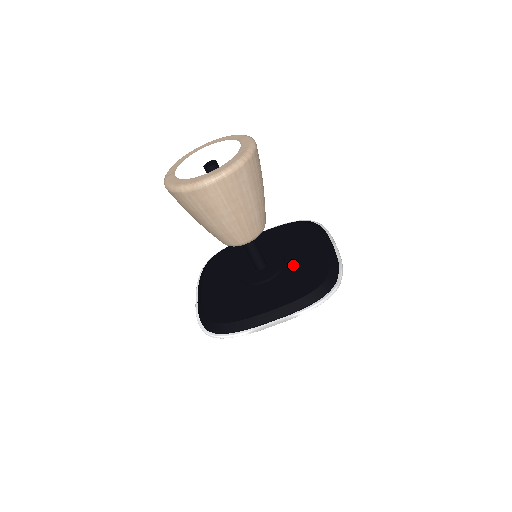
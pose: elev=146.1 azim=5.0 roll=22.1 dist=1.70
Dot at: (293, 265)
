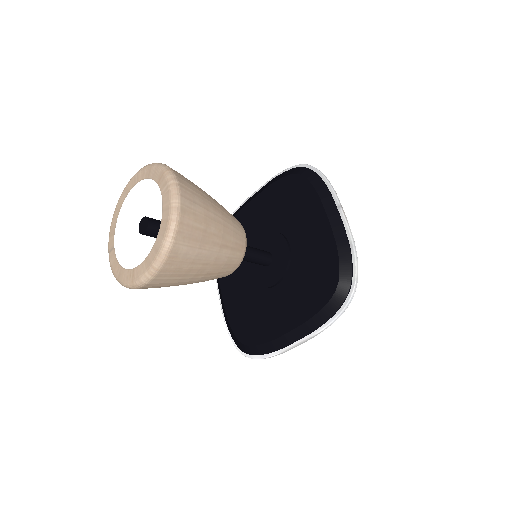
Dot at: (300, 256)
